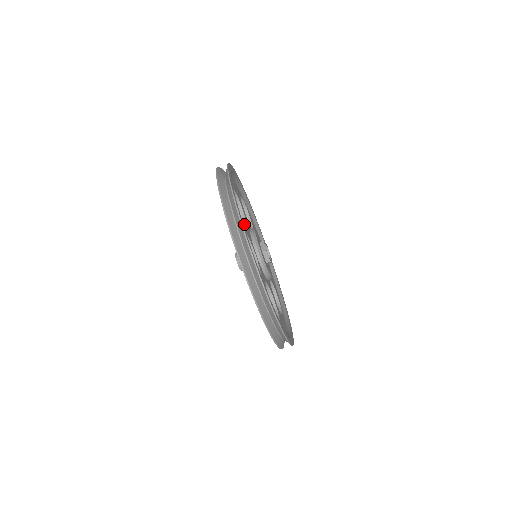
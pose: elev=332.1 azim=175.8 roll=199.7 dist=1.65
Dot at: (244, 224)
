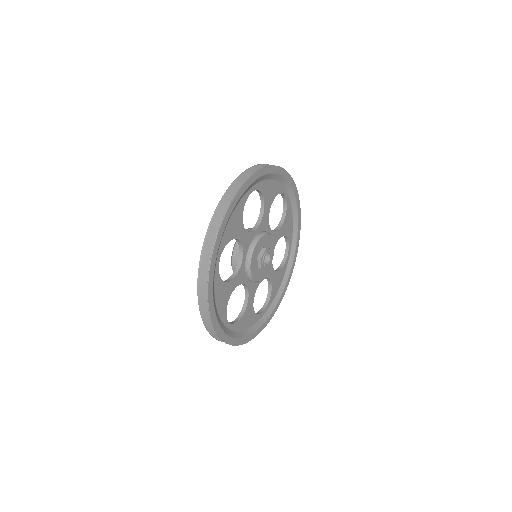
Dot at: (245, 229)
